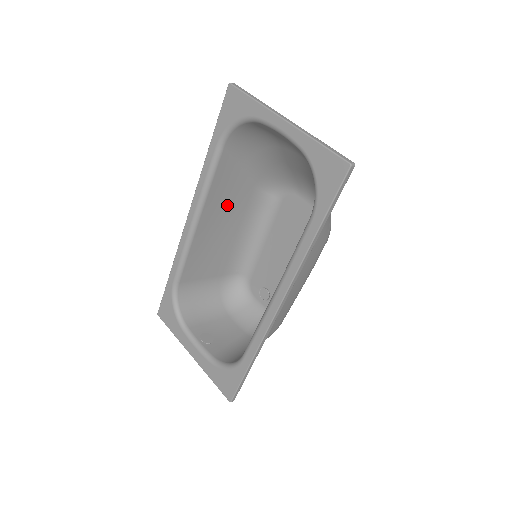
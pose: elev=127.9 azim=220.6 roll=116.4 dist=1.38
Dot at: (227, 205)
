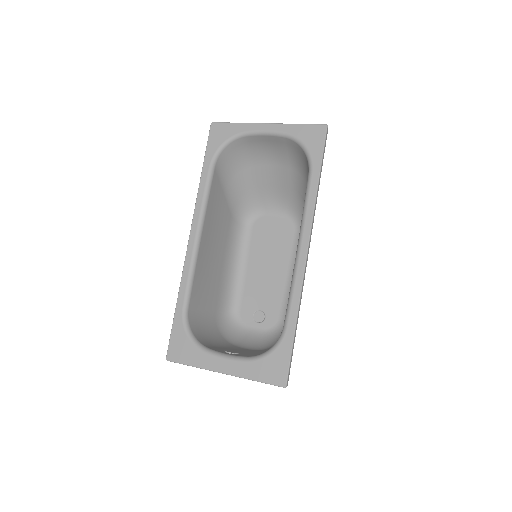
Dot at: (216, 228)
